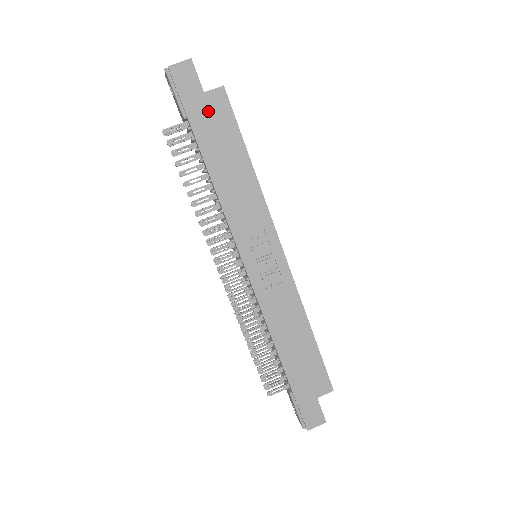
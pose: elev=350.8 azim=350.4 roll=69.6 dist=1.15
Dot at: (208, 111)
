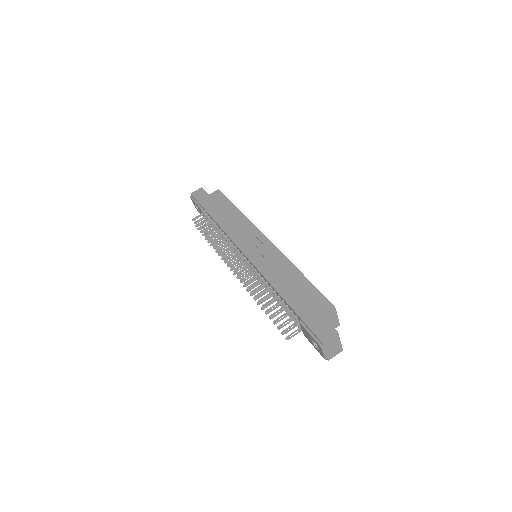
Dot at: (212, 200)
